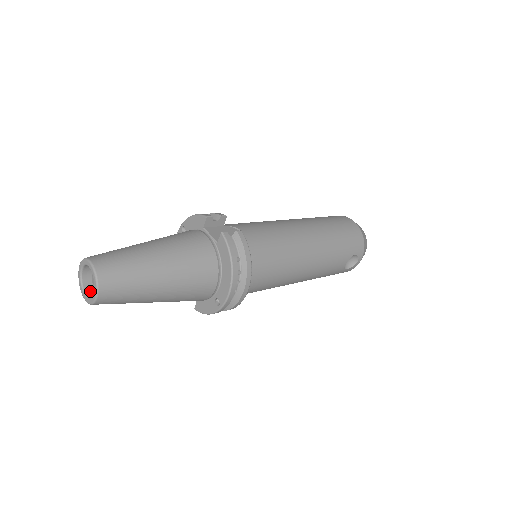
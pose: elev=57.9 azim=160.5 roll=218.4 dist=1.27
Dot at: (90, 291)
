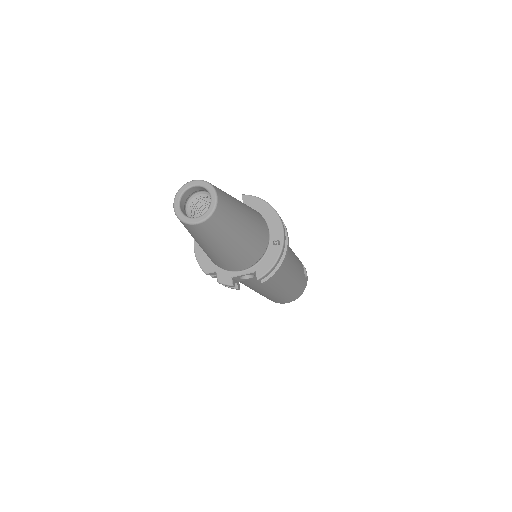
Dot at: (197, 219)
